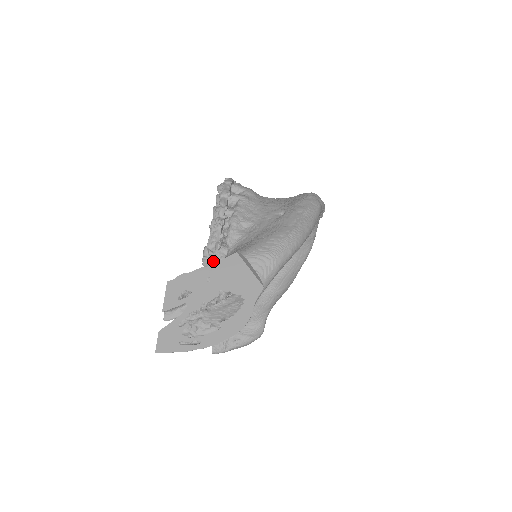
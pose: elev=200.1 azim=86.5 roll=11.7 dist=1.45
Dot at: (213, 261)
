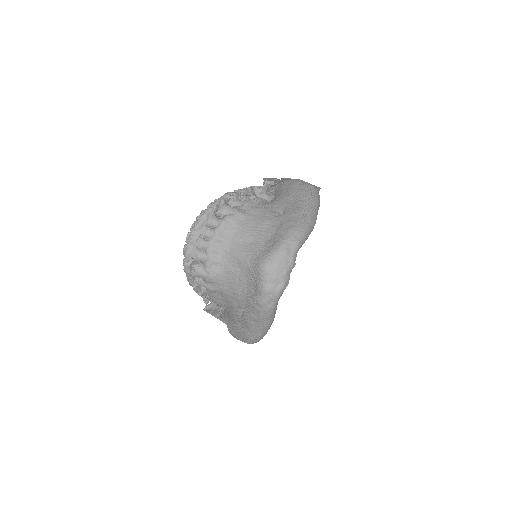
Dot at: occluded
